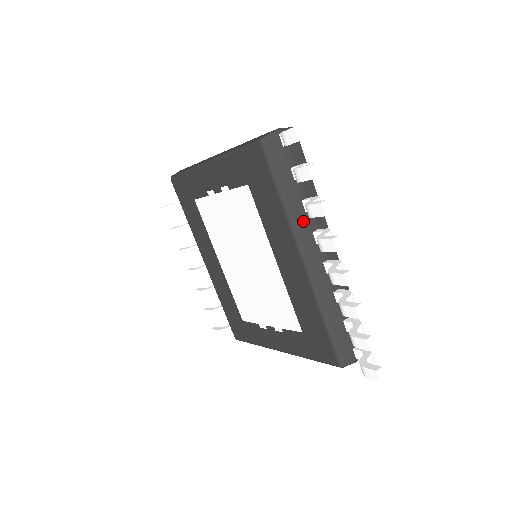
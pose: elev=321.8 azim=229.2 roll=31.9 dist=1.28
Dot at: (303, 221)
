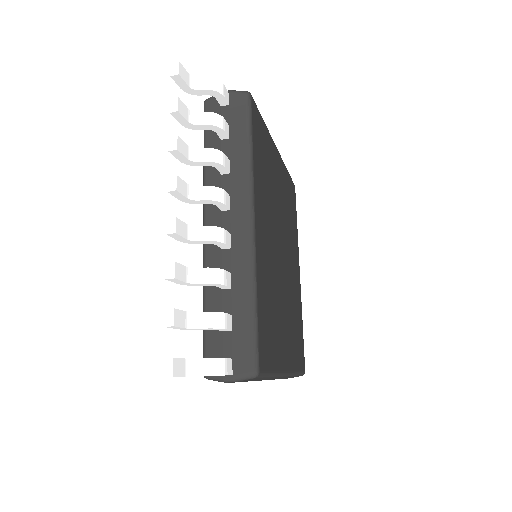
Dot at: (216, 183)
